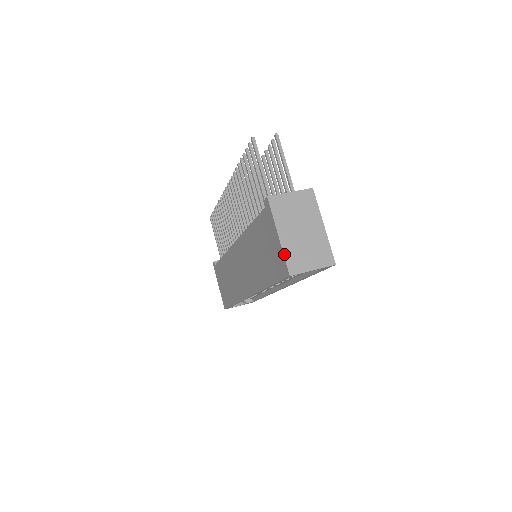
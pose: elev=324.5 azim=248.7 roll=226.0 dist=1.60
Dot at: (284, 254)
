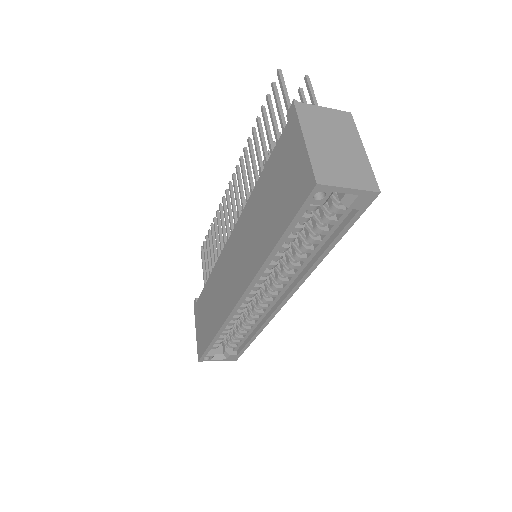
Dot at: (310, 159)
